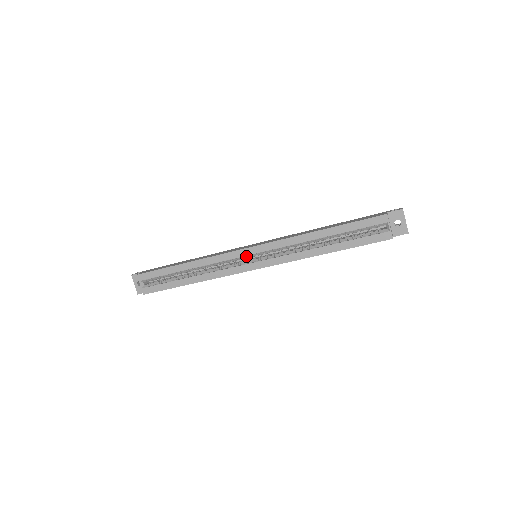
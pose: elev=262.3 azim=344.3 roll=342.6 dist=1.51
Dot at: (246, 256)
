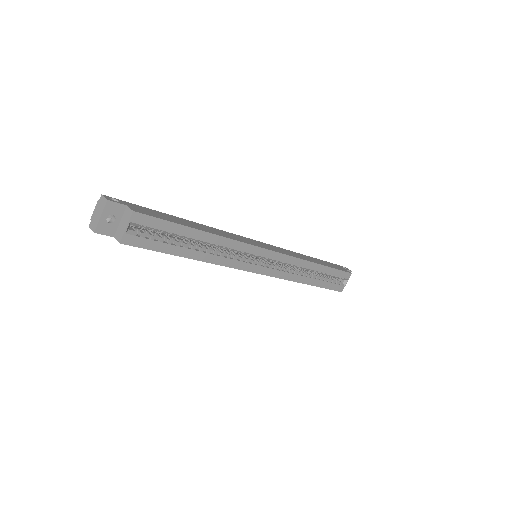
Dot at: (260, 256)
